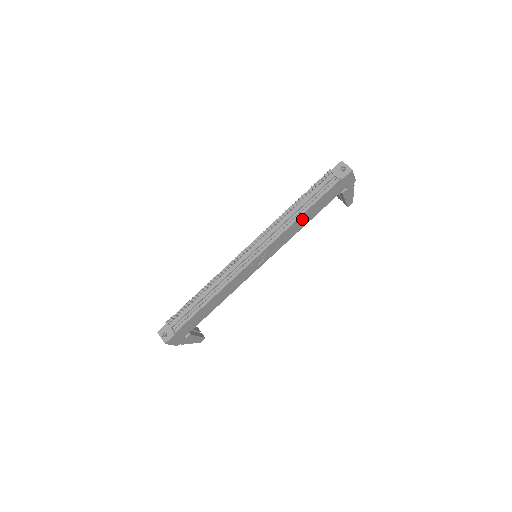
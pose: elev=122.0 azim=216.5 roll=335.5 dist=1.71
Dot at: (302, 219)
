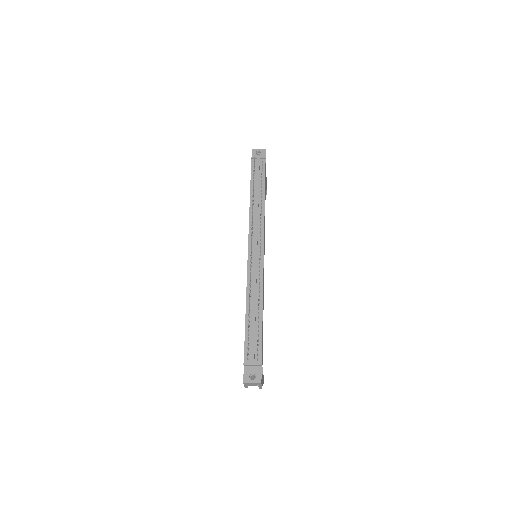
Dot at: occluded
